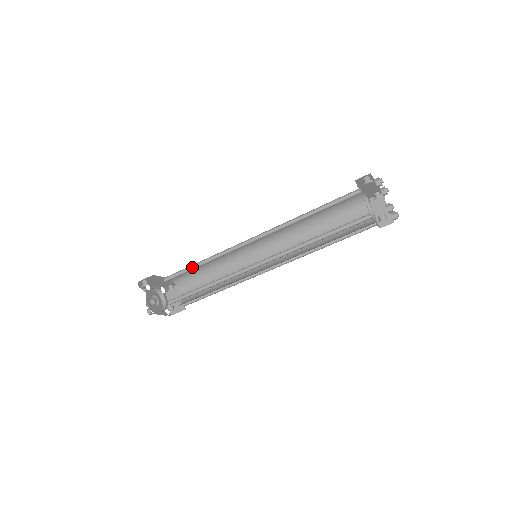
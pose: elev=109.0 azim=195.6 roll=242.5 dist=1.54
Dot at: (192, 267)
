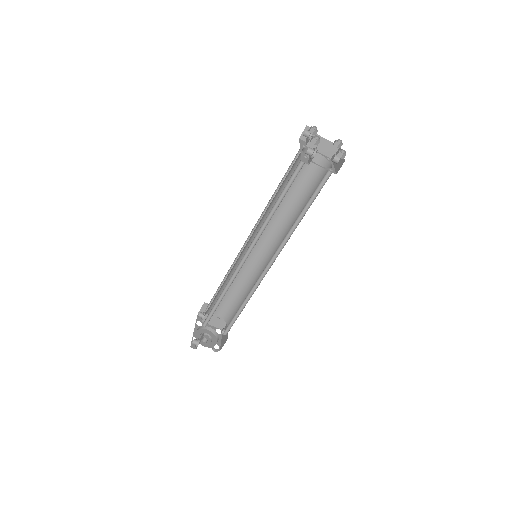
Dot at: (216, 303)
